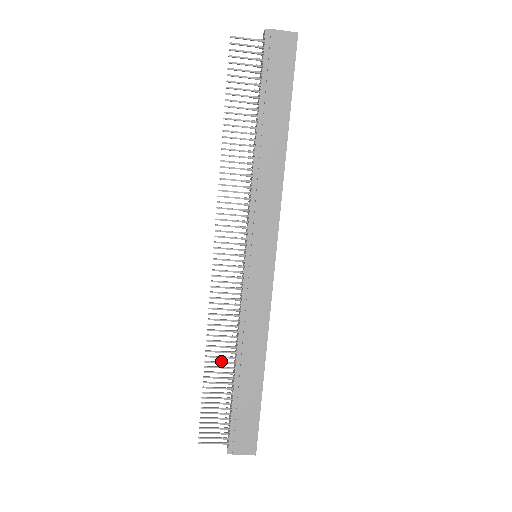
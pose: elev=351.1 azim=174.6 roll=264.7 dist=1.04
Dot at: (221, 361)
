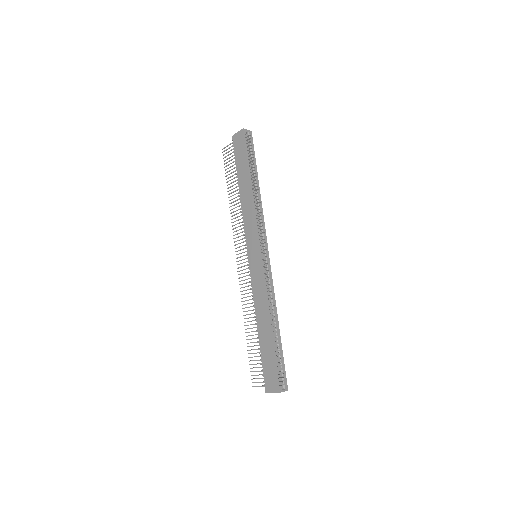
Dot at: occluded
